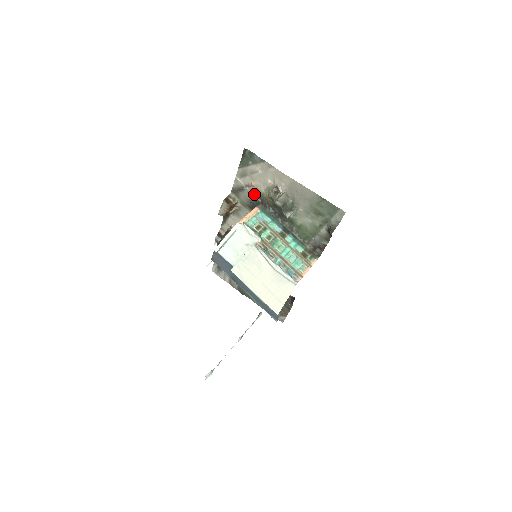
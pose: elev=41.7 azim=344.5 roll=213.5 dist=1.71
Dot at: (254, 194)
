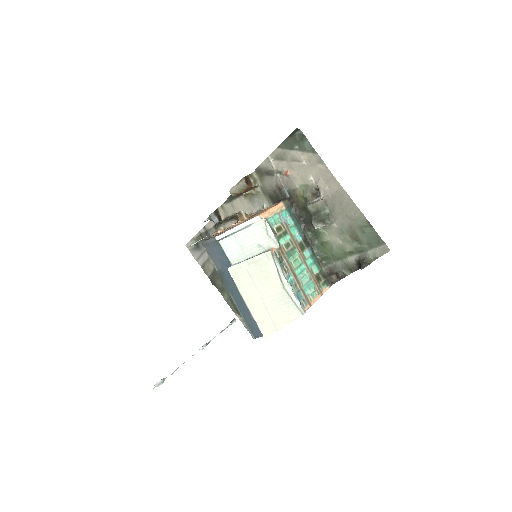
Dot at: (284, 185)
